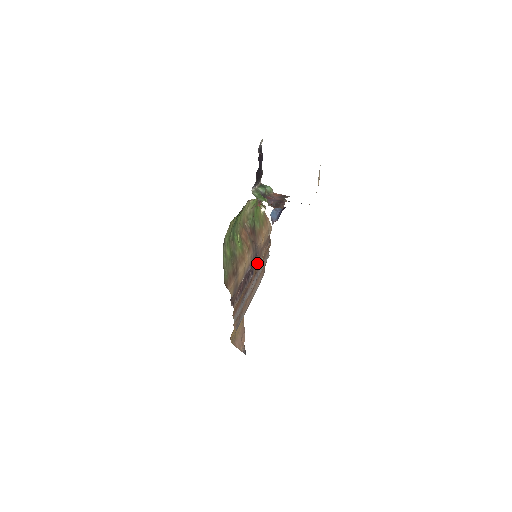
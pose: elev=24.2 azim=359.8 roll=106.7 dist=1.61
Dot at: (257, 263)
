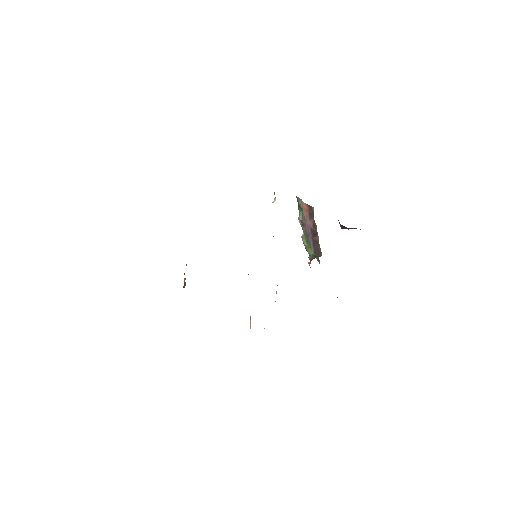
Dot at: occluded
